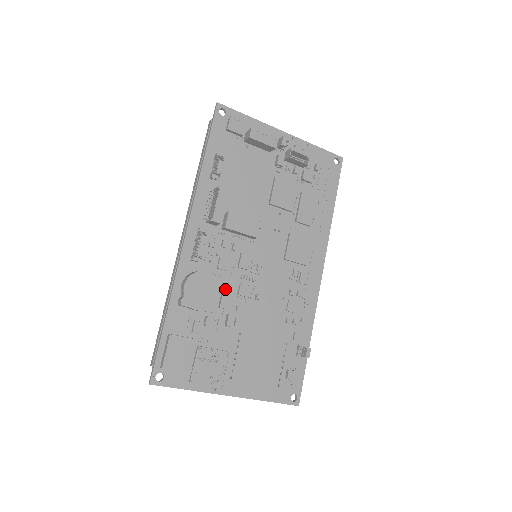
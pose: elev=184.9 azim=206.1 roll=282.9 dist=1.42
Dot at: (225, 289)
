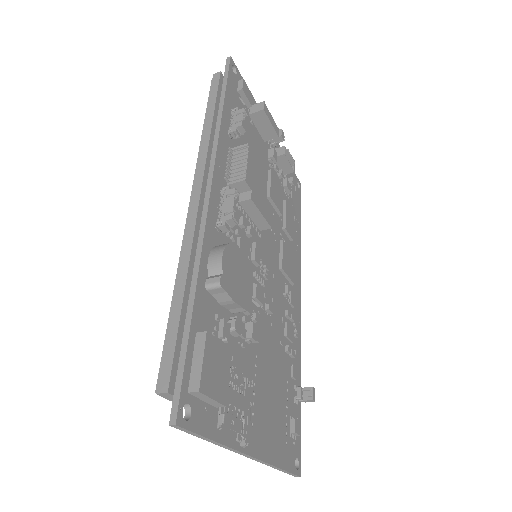
Dot at: occluded
